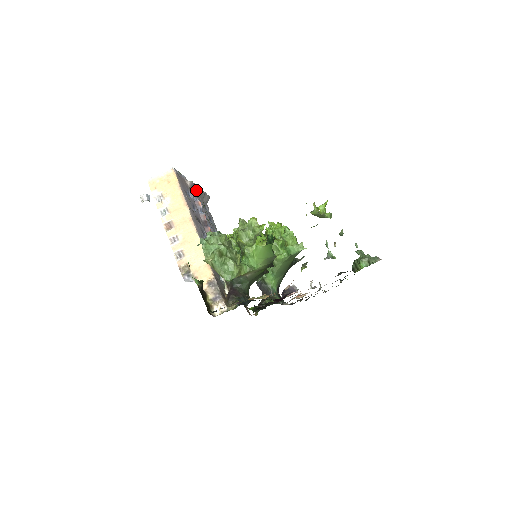
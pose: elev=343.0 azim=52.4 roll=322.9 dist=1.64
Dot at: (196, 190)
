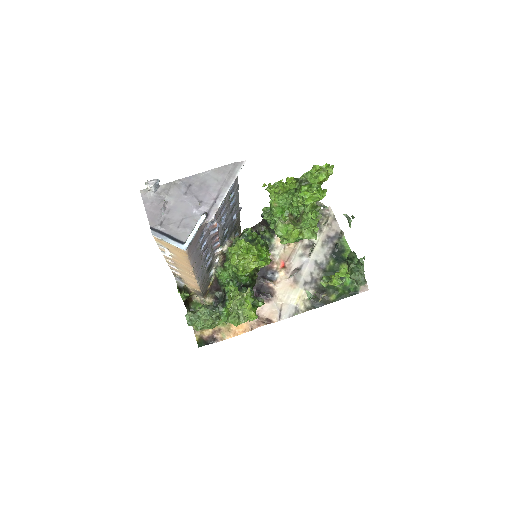
Dot at: (219, 203)
